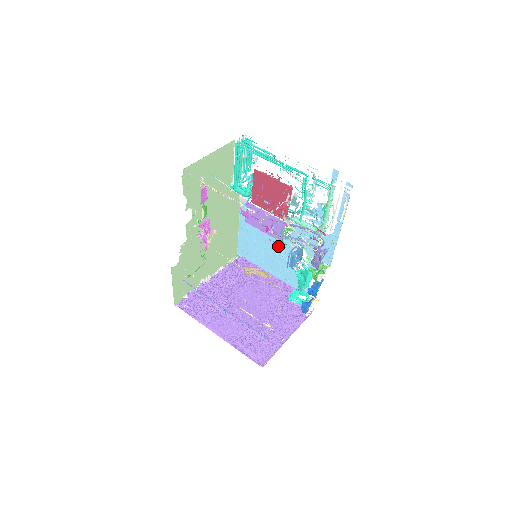
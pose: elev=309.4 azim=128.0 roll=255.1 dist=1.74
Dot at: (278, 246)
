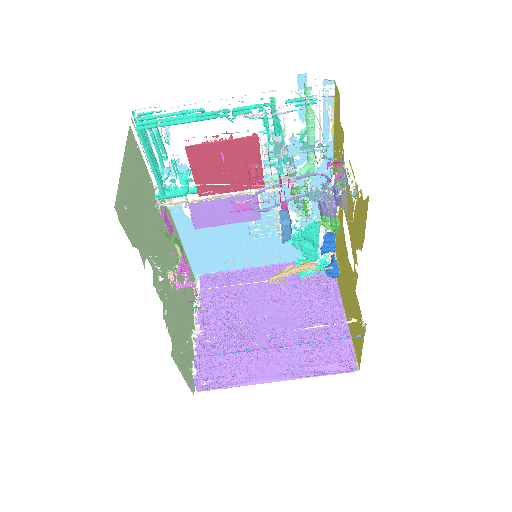
Dot at: (250, 229)
